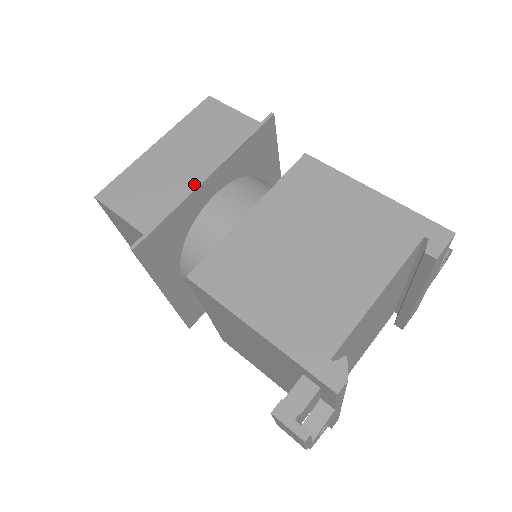
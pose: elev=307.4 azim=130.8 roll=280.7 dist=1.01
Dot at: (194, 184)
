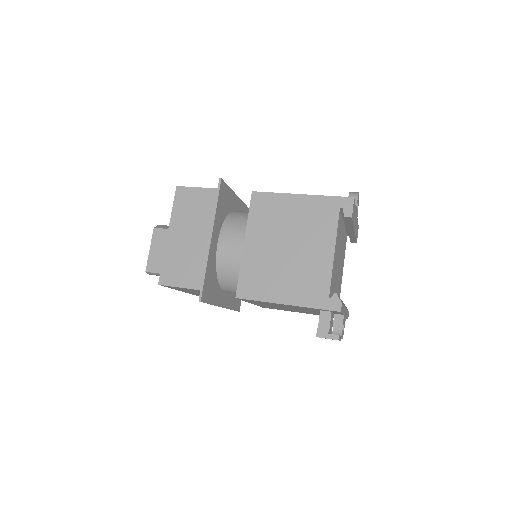
Dot at: (207, 247)
